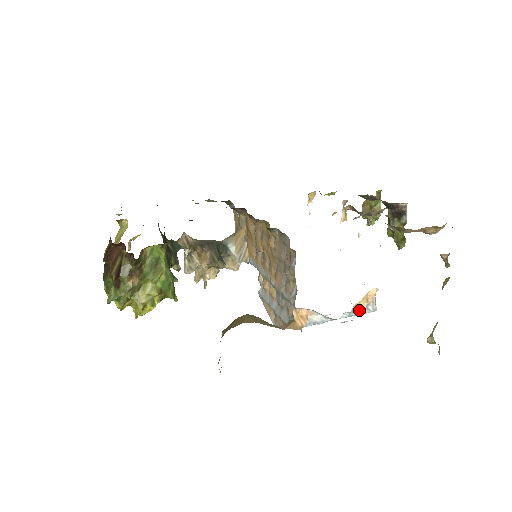
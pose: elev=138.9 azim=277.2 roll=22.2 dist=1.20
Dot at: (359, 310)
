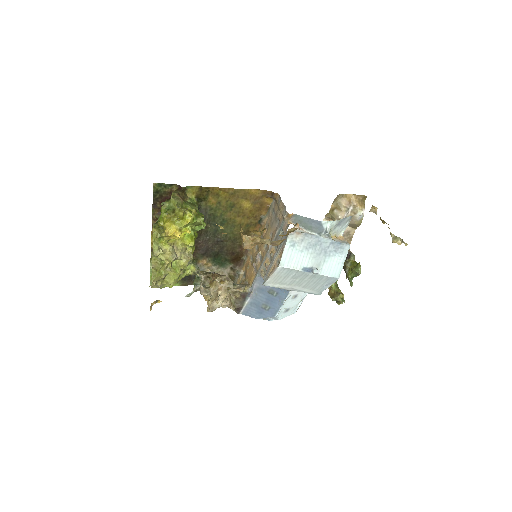
Dot at: (336, 240)
